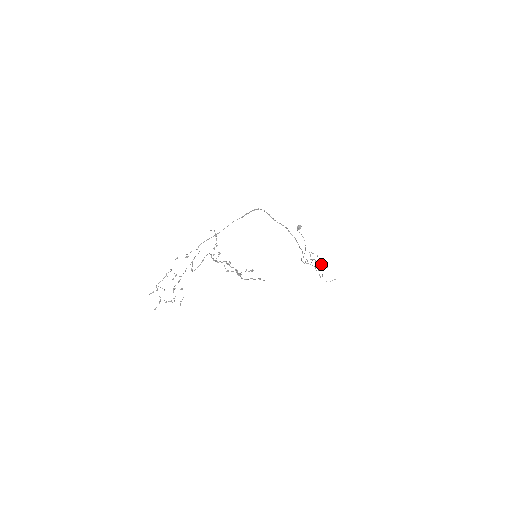
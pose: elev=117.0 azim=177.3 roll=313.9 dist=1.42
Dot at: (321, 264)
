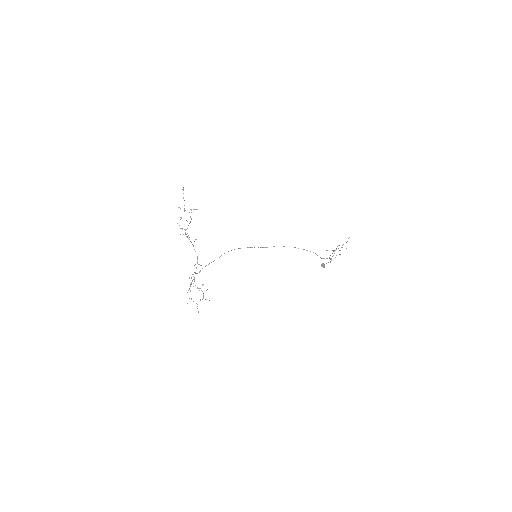
Dot at: occluded
